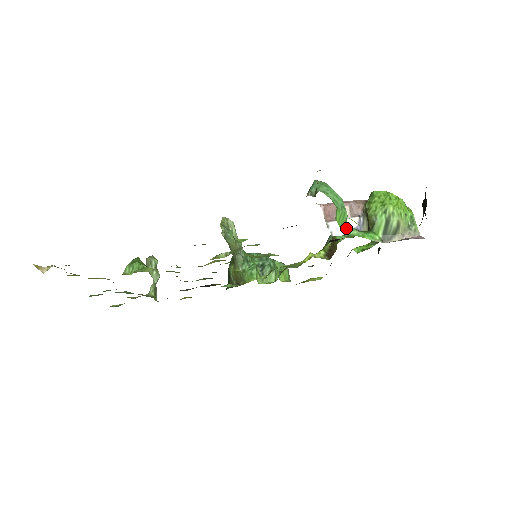
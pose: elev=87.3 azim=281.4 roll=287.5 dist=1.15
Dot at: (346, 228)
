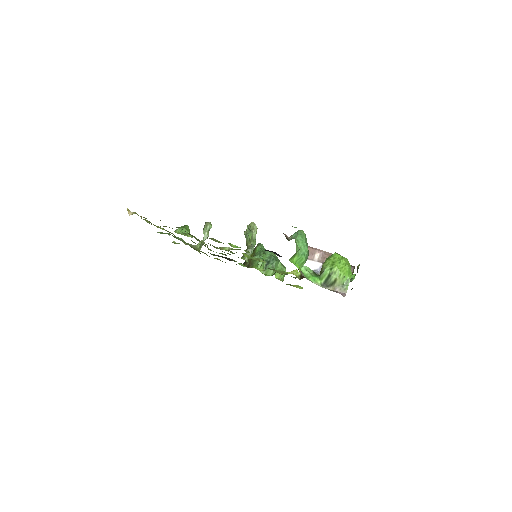
Dot at: (303, 267)
